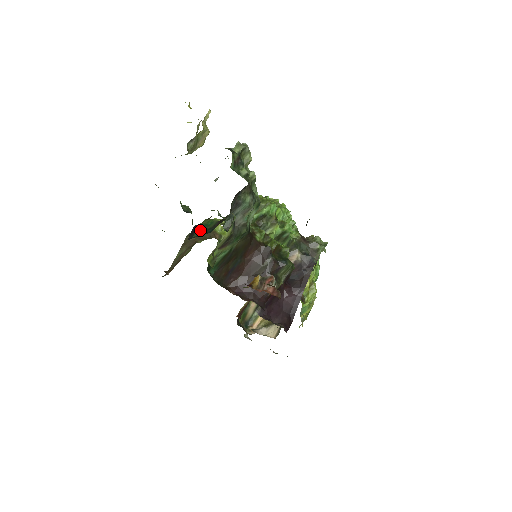
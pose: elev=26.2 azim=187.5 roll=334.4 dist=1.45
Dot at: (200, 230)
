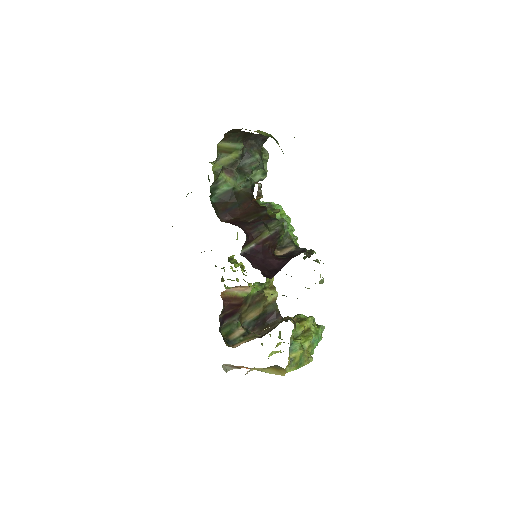
Dot at: occluded
